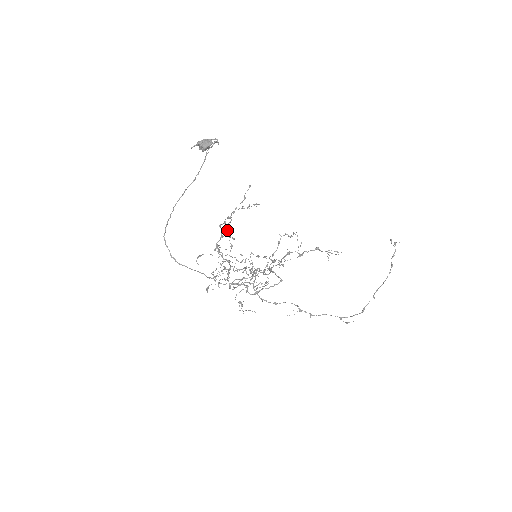
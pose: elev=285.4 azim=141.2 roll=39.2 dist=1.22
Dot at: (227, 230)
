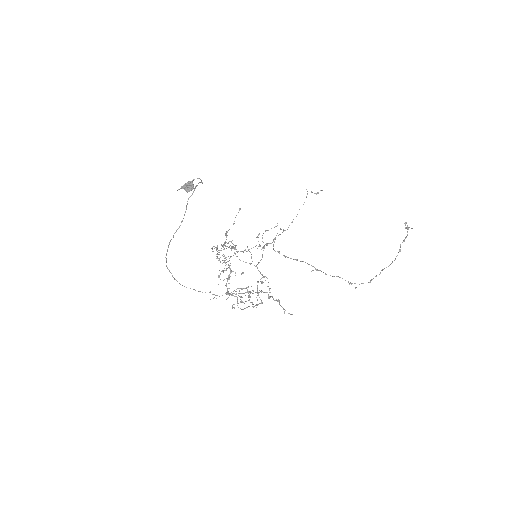
Dot at: occluded
